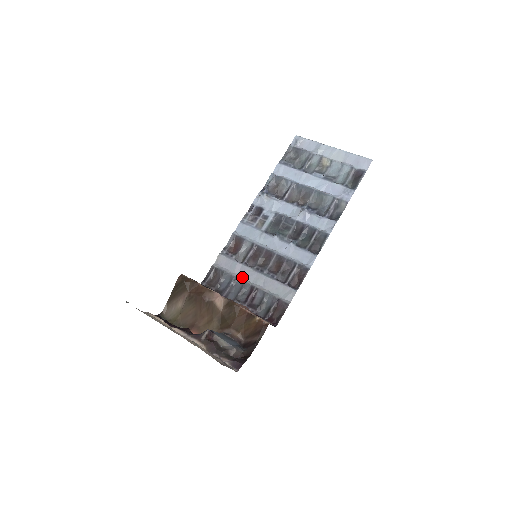
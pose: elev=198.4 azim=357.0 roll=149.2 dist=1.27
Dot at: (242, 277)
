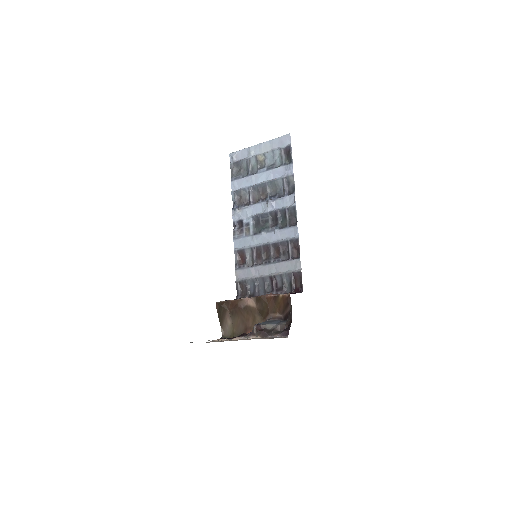
Dot at: (260, 275)
